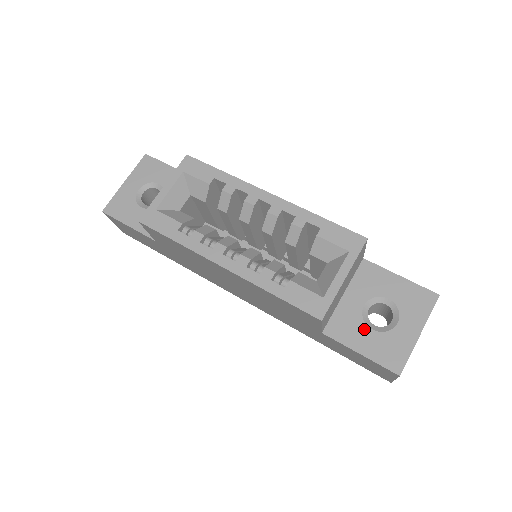
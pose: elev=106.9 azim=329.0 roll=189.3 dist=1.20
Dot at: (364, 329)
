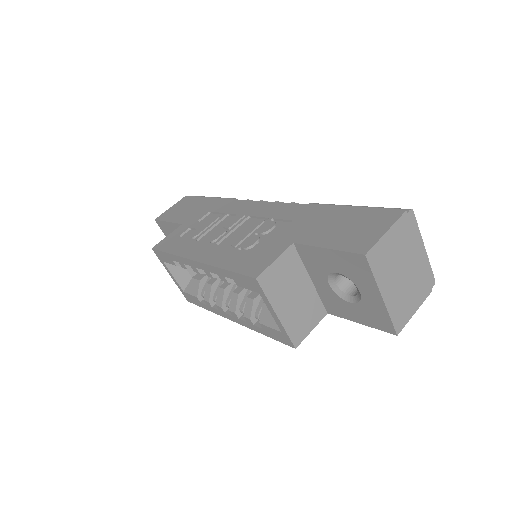
Dot at: (345, 304)
